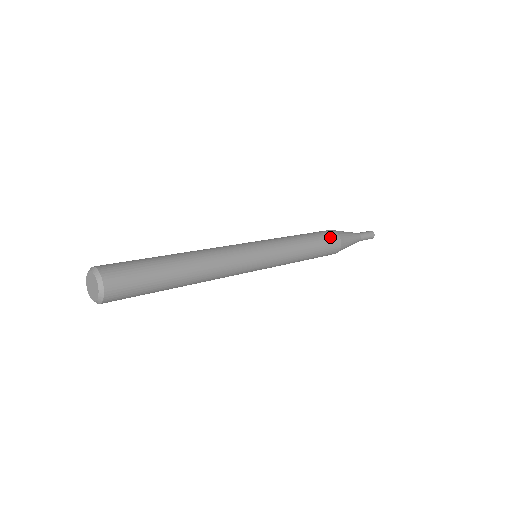
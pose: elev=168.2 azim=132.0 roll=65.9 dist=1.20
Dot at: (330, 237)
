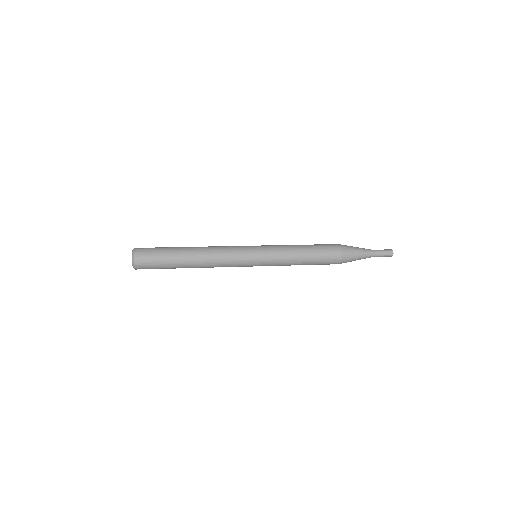
Dot at: (327, 244)
